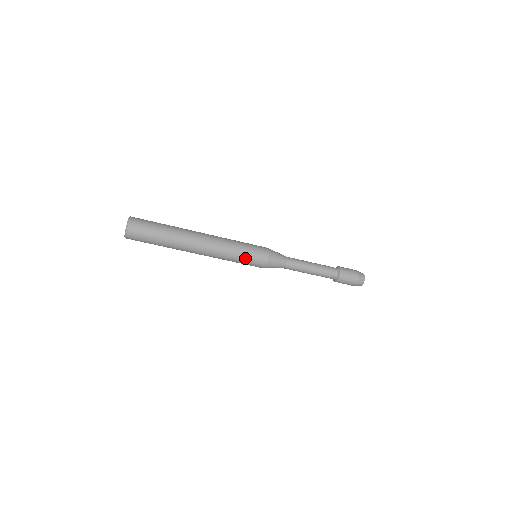
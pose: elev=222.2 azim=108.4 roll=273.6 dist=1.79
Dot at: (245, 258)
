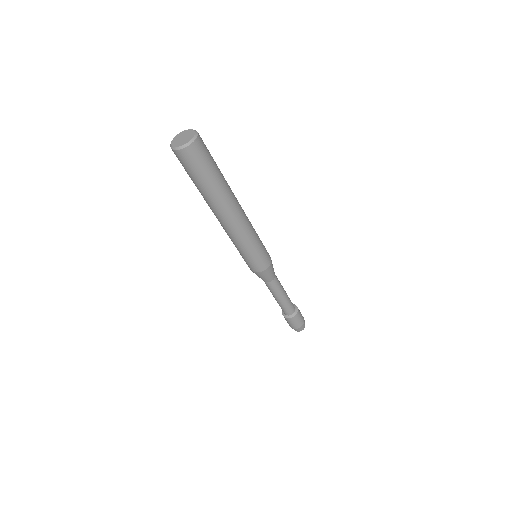
Dot at: (261, 245)
